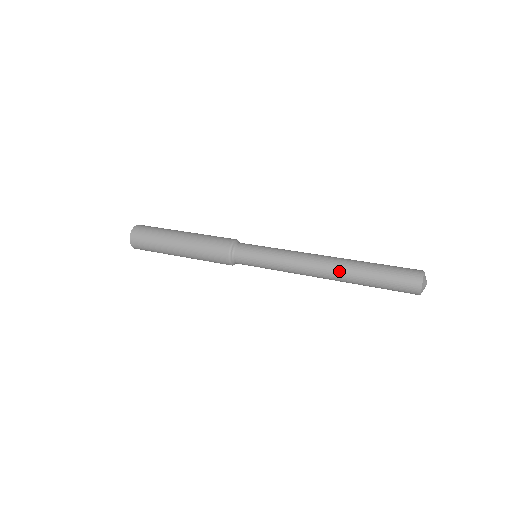
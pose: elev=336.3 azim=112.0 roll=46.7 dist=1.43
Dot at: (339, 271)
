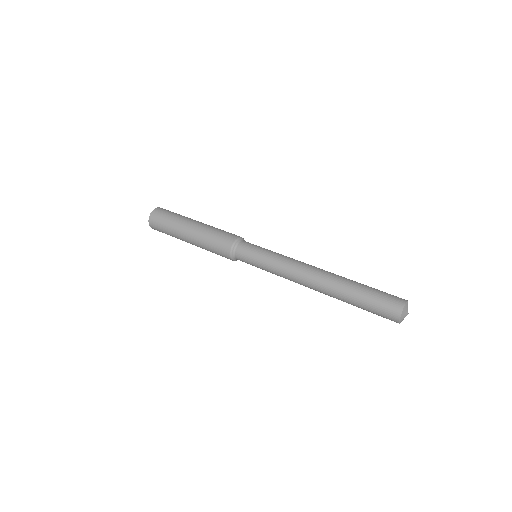
Dot at: (326, 294)
